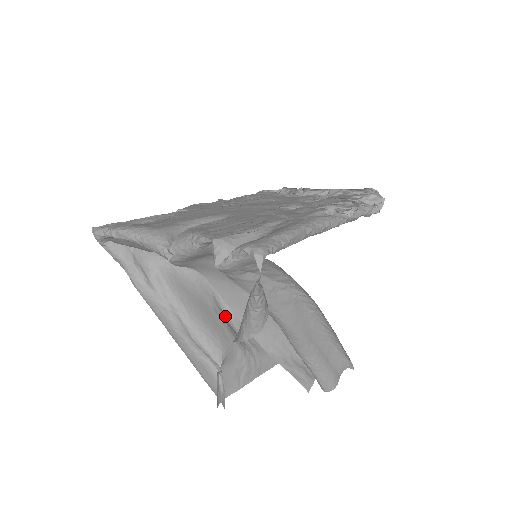
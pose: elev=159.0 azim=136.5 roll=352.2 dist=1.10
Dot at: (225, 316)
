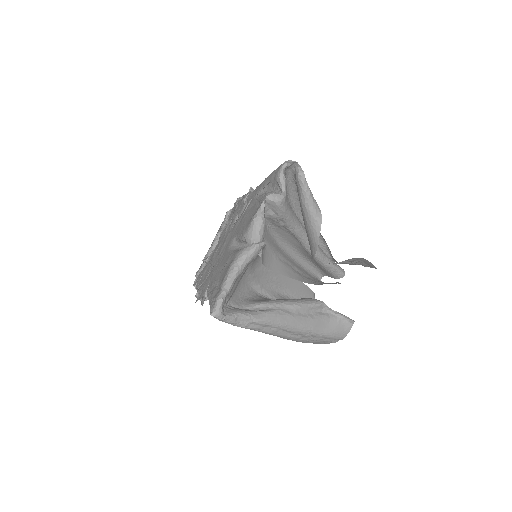
Dot at: occluded
